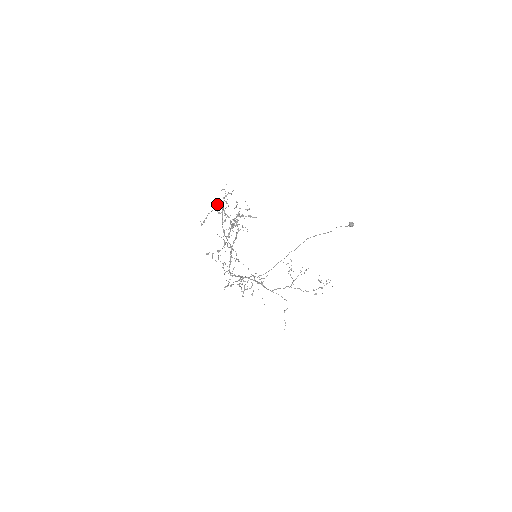
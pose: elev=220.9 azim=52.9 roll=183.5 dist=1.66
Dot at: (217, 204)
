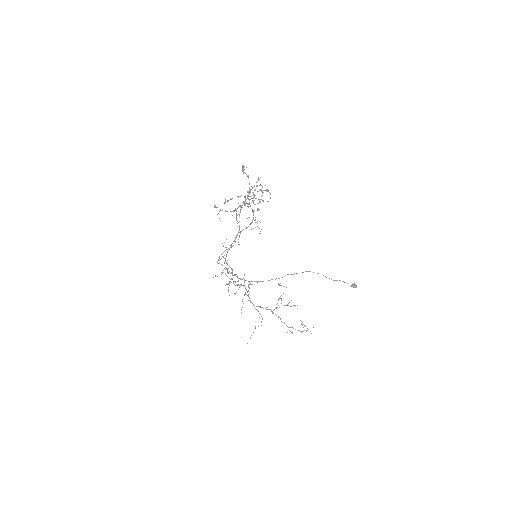
Dot at: (246, 167)
